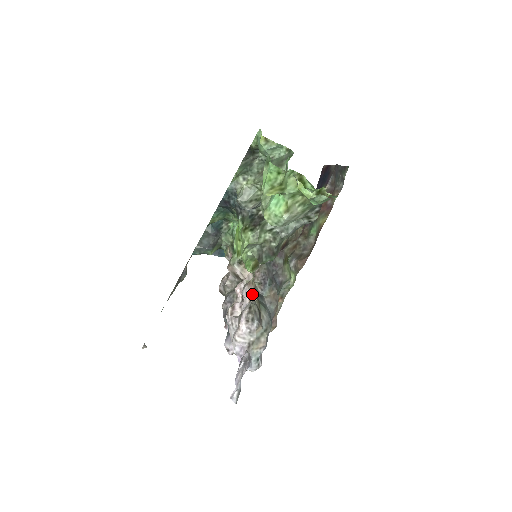
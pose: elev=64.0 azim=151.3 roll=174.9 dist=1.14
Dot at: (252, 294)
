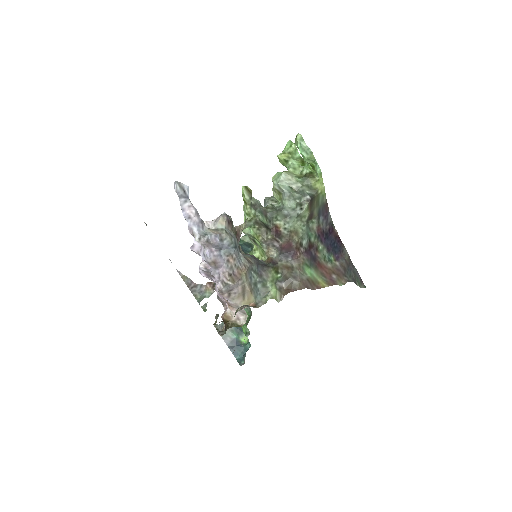
Dot at: (235, 226)
